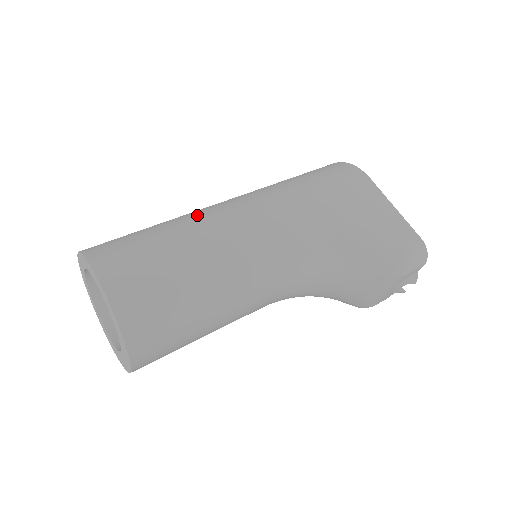
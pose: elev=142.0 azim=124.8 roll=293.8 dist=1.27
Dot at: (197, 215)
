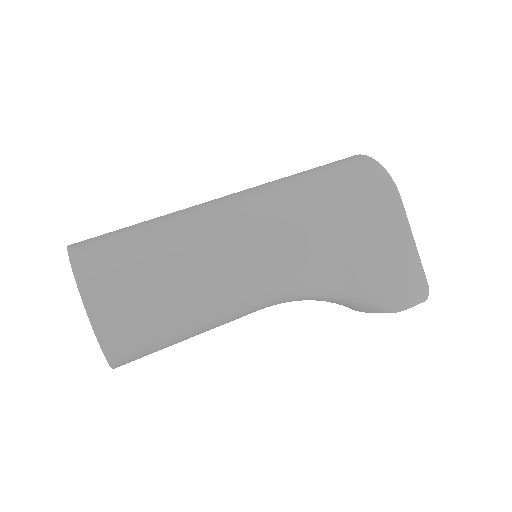
Dot at: (200, 228)
